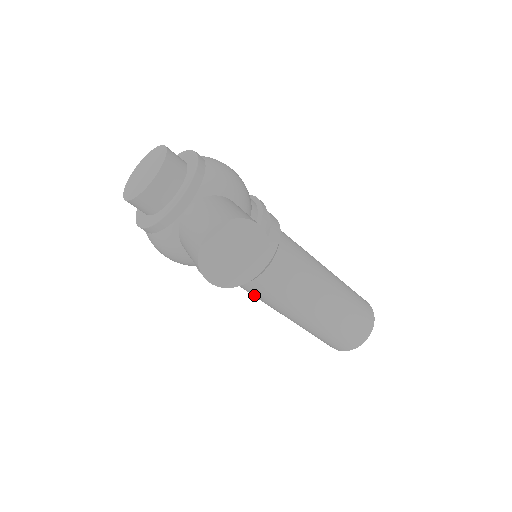
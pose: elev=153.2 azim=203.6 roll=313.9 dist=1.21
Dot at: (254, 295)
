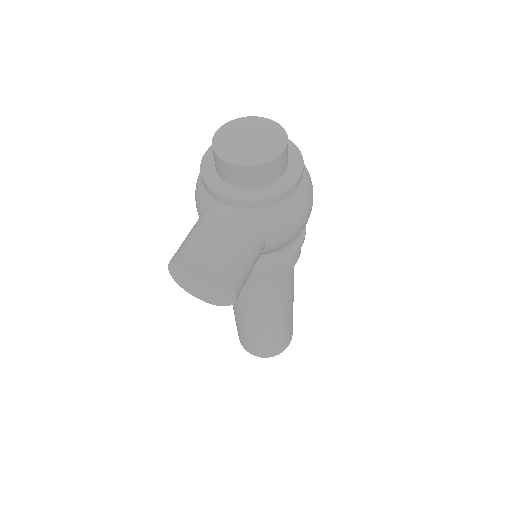
Dot at: occluded
